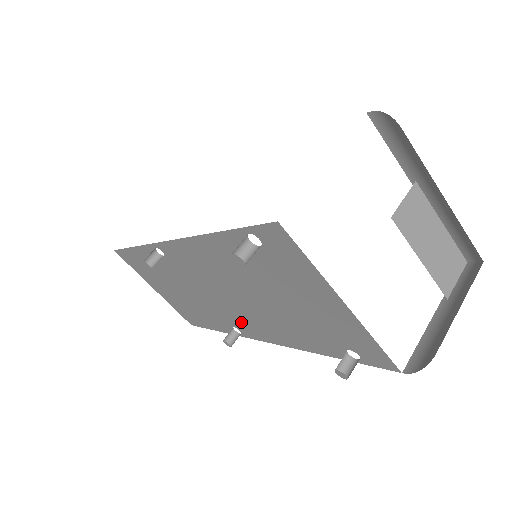
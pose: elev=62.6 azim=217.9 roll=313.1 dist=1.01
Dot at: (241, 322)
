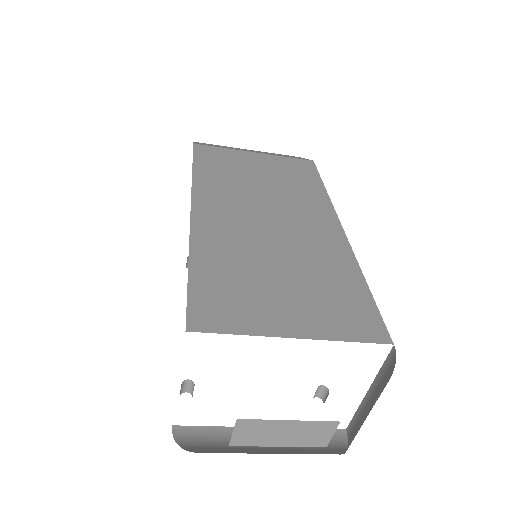
Dot at: occluded
